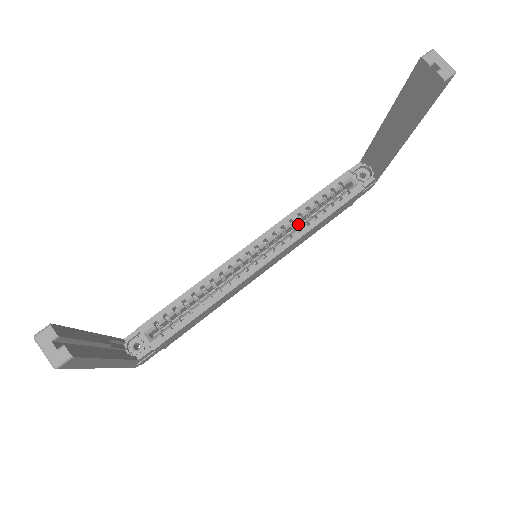
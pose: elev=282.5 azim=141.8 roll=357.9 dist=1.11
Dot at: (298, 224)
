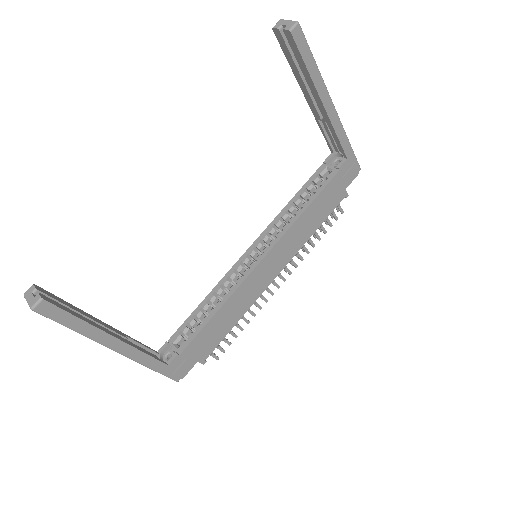
Dot at: occluded
